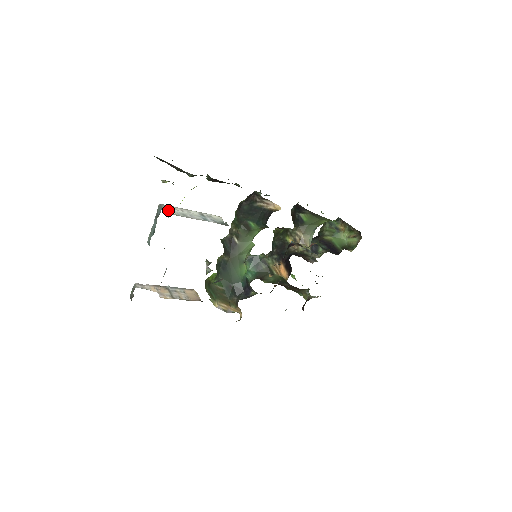
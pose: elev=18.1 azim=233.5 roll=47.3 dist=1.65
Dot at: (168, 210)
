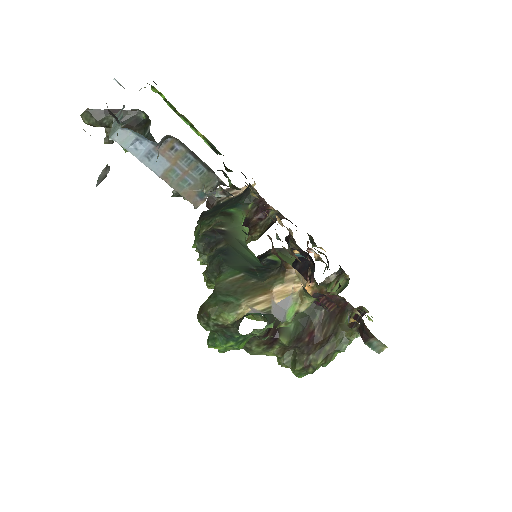
Dot at: occluded
